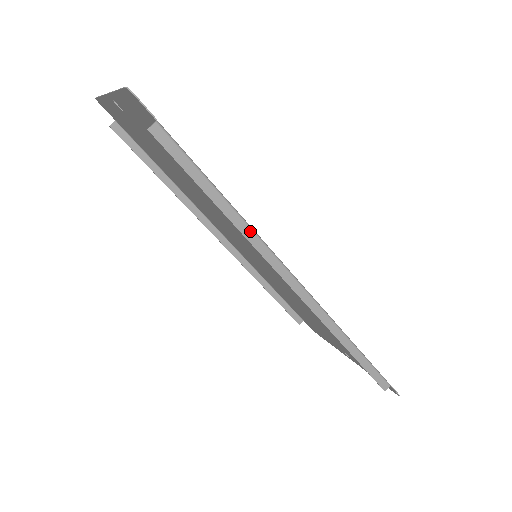
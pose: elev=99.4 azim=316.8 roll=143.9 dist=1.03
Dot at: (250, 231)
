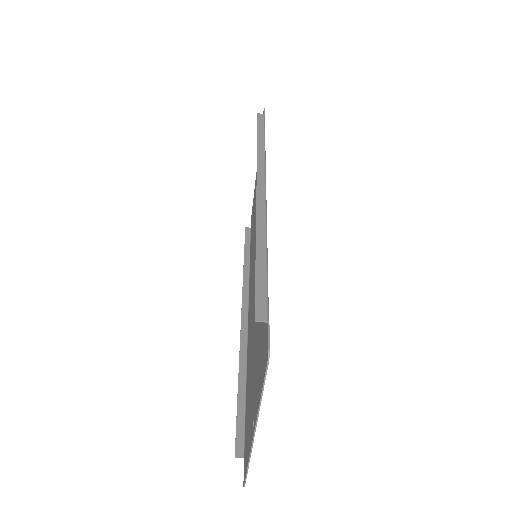
Dot at: (245, 360)
